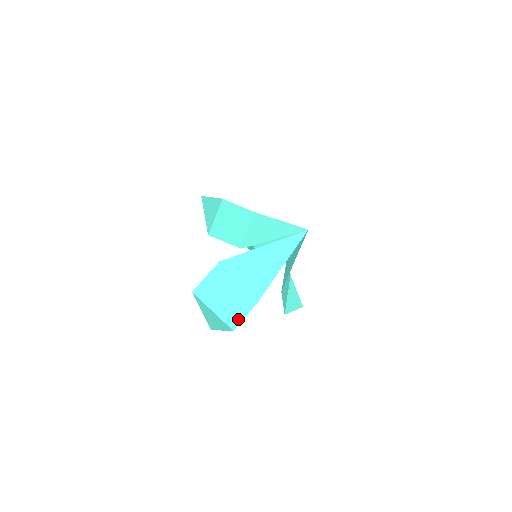
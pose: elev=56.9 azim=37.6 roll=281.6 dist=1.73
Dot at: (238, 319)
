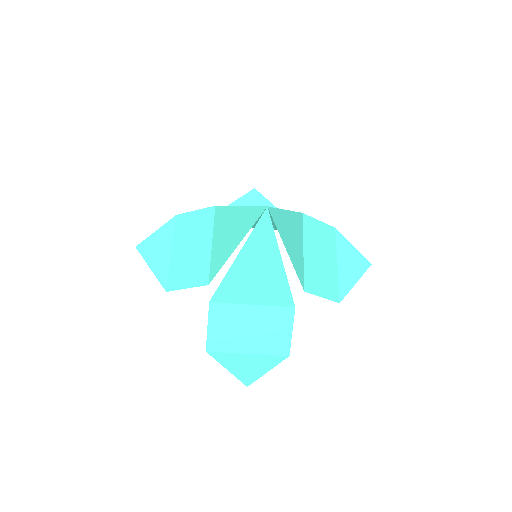
Dot at: (285, 341)
